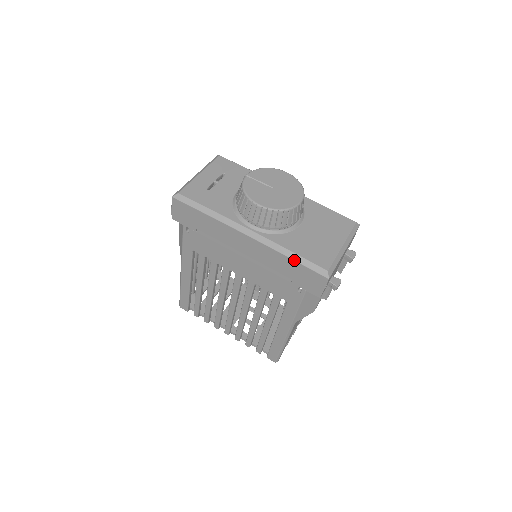
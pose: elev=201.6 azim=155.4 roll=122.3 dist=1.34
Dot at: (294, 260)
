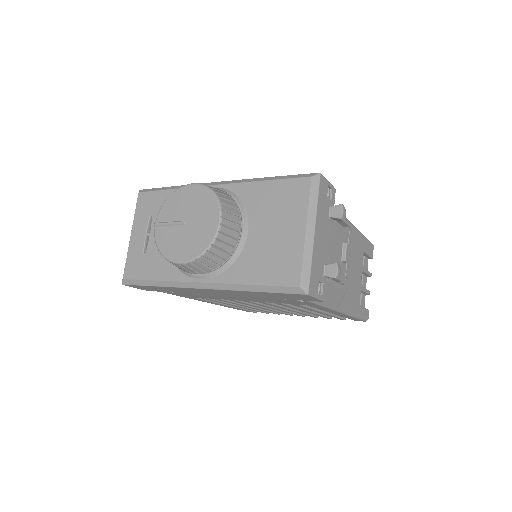
Dot at: (260, 292)
